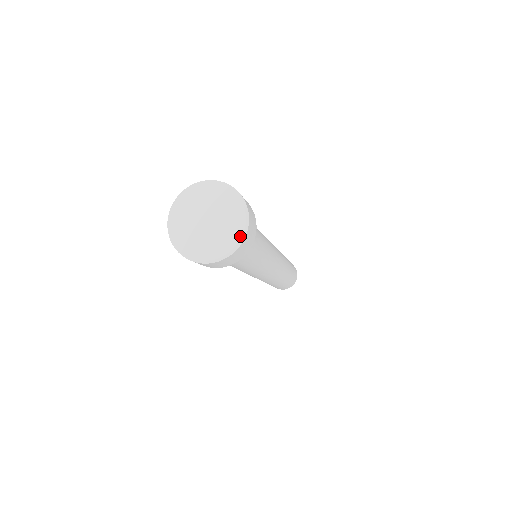
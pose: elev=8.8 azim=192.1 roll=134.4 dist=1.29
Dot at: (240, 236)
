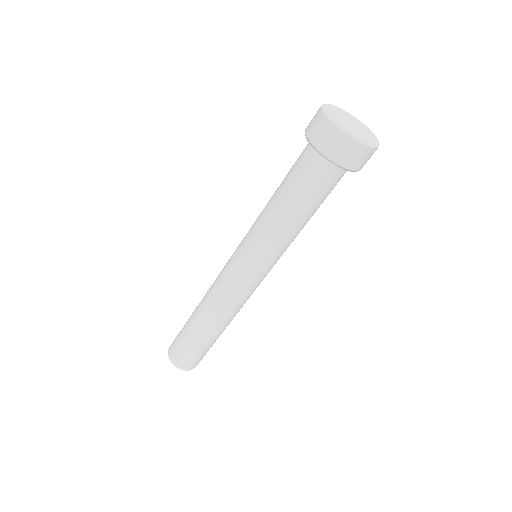
Dot at: (378, 142)
